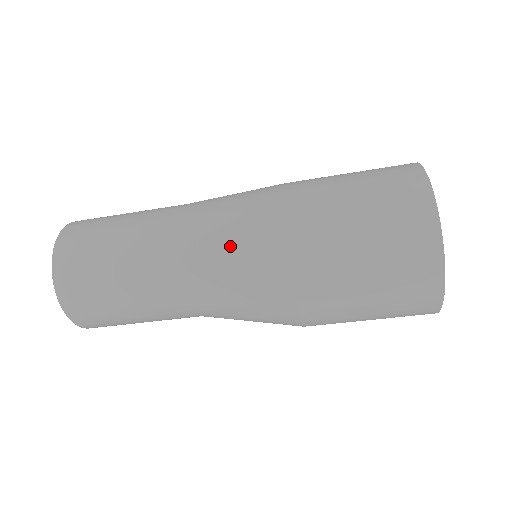
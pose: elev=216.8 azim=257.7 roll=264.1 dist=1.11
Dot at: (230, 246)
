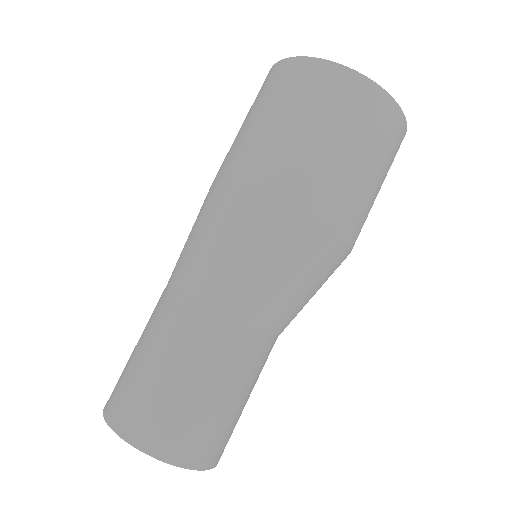
Dot at: occluded
